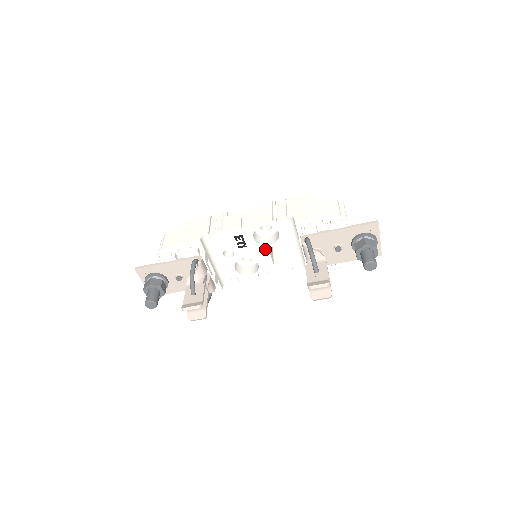
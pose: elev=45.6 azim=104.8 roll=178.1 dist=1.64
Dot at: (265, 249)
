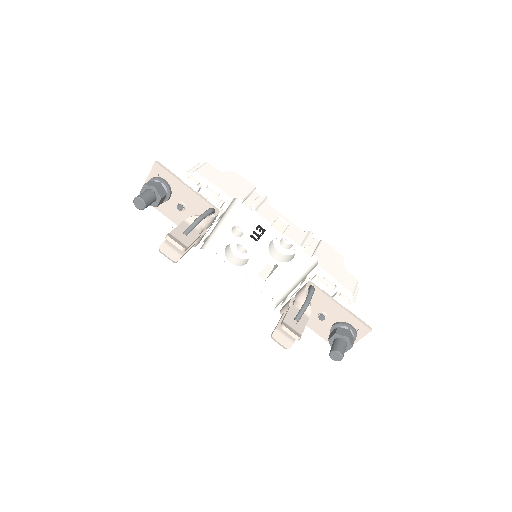
Dot at: (267, 258)
